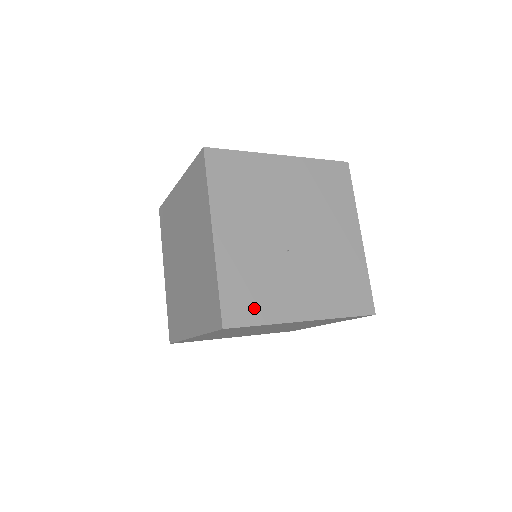
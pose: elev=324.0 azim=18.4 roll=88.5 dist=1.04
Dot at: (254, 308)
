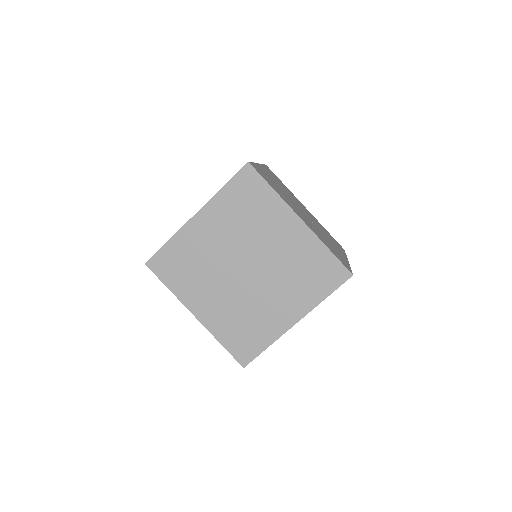
Dot at: (342, 259)
